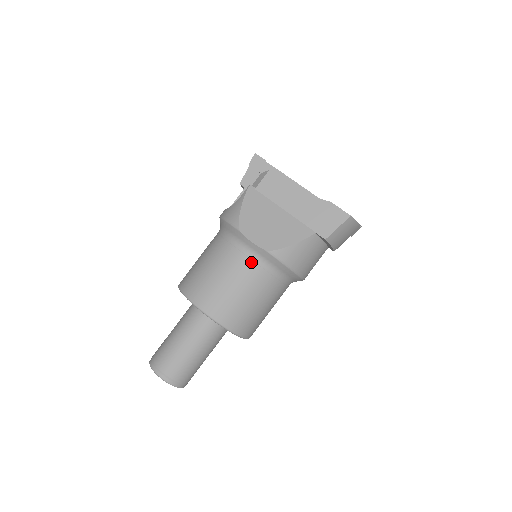
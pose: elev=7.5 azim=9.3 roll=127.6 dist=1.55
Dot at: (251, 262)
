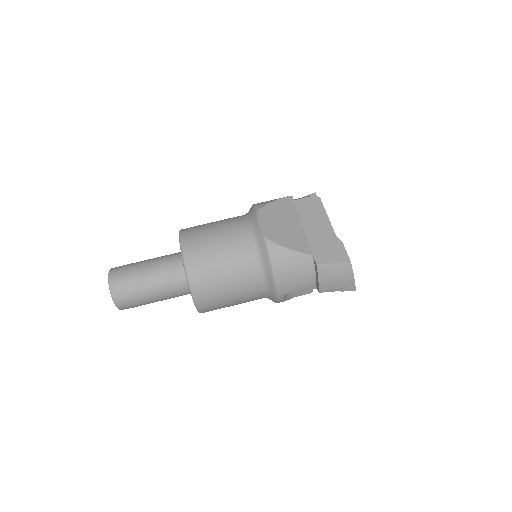
Dot at: (247, 239)
